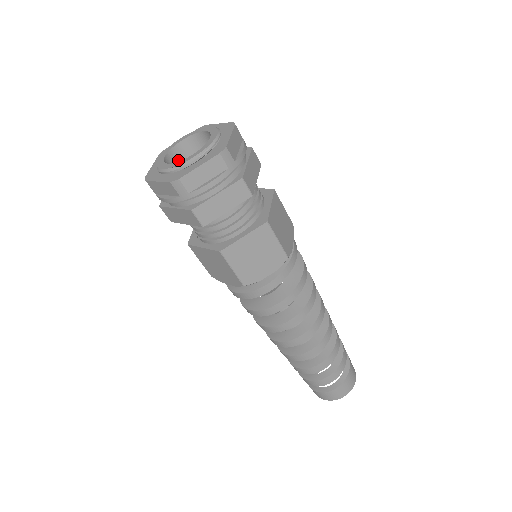
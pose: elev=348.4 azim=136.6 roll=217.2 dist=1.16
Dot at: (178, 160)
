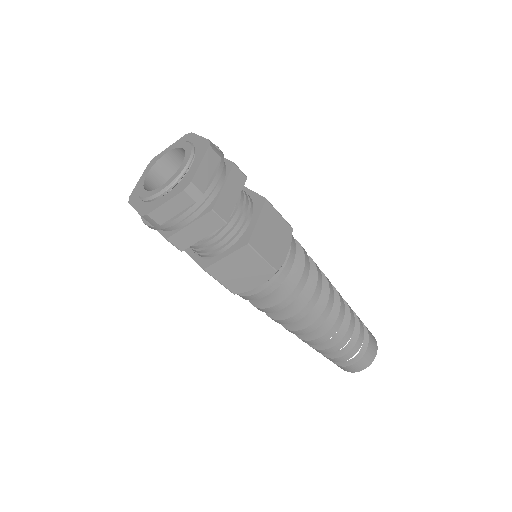
Dot at: (164, 173)
